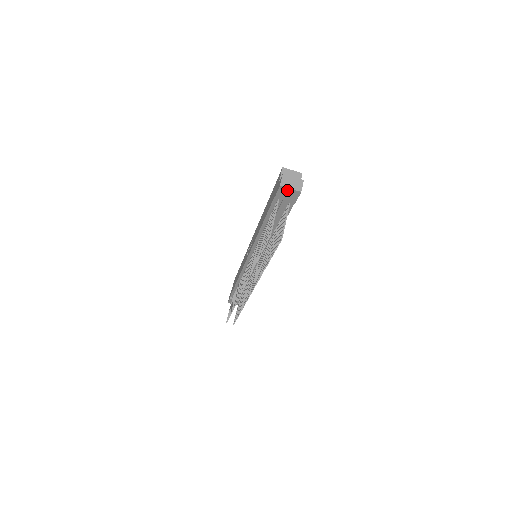
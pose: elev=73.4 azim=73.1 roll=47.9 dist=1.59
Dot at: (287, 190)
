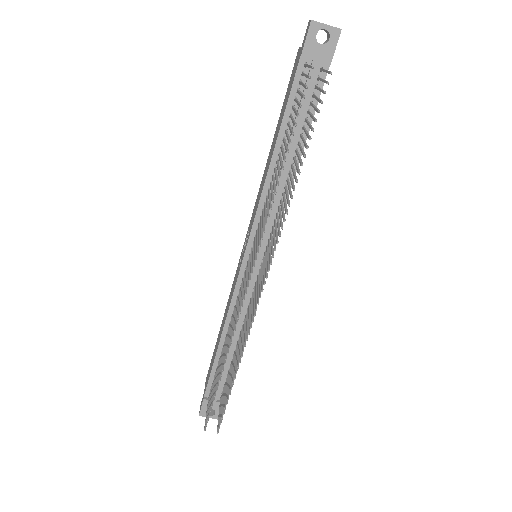
Dot at: (318, 43)
